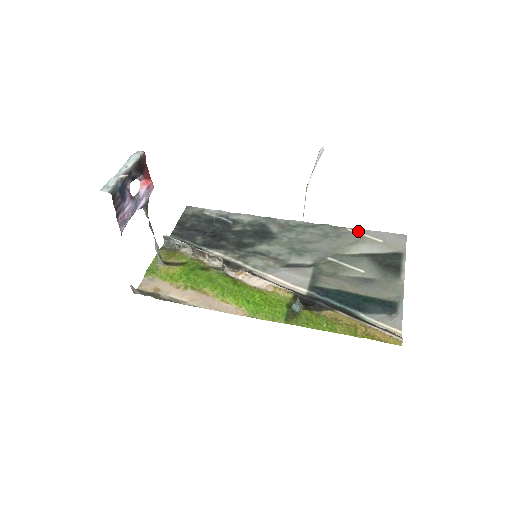
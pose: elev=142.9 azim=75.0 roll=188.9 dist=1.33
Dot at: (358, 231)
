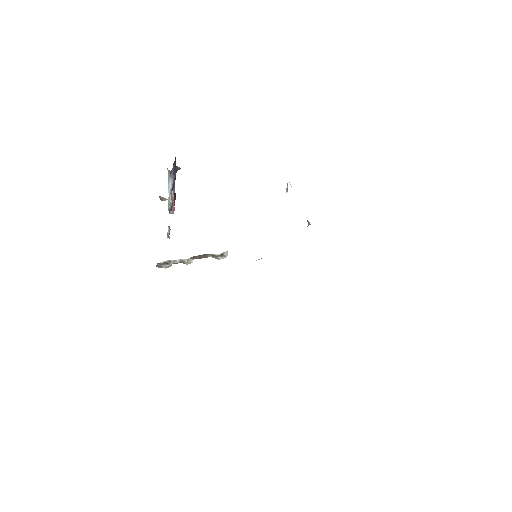
Dot at: occluded
